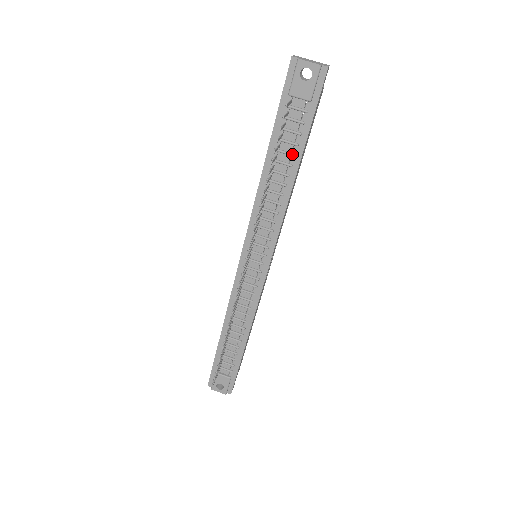
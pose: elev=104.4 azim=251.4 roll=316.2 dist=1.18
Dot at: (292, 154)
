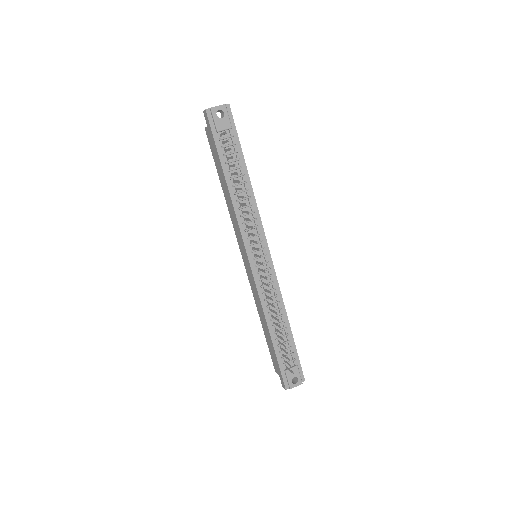
Dot at: (240, 167)
